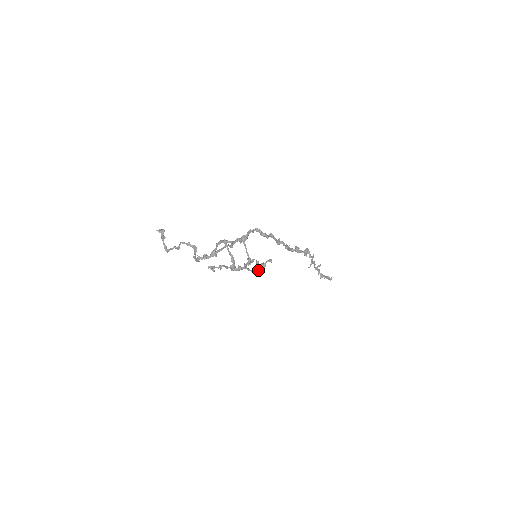
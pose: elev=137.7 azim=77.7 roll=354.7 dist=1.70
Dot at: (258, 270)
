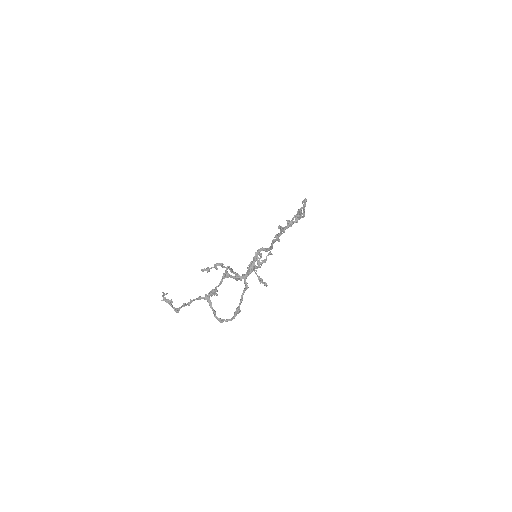
Dot at: (259, 265)
